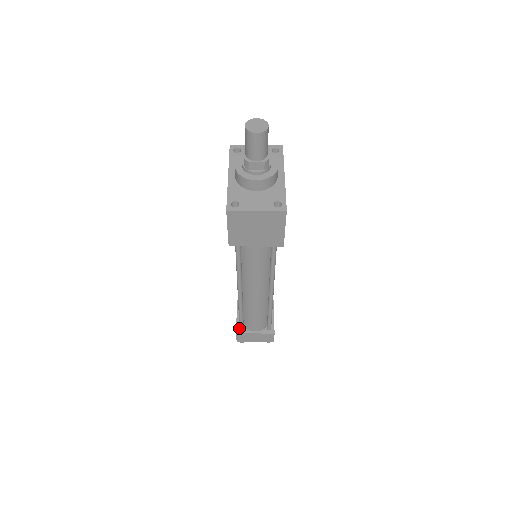
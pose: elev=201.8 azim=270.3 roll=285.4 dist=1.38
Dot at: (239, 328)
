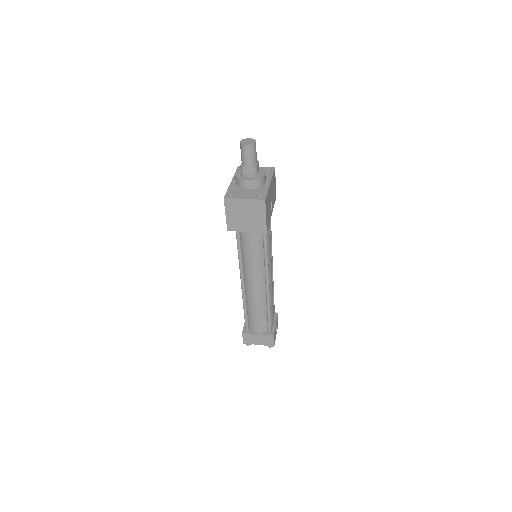
Dot at: (245, 329)
